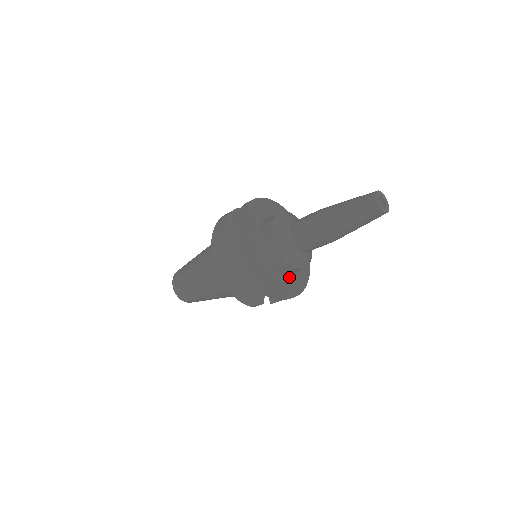
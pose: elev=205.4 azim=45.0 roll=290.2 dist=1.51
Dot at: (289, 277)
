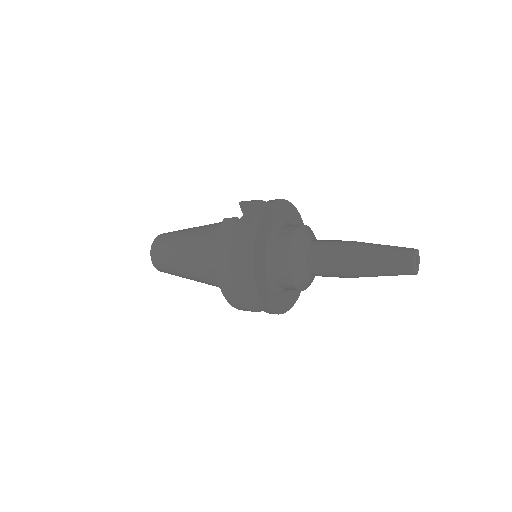
Dot at: occluded
